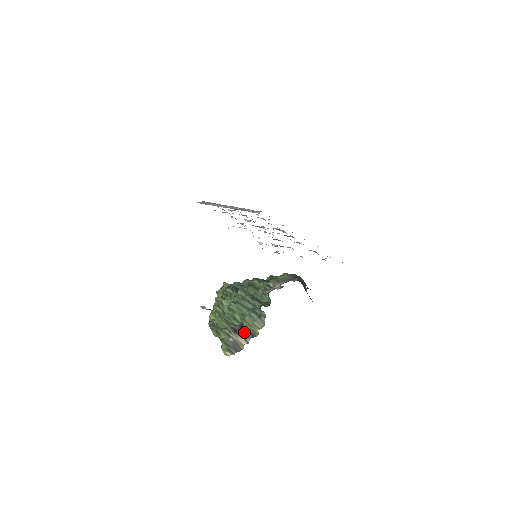
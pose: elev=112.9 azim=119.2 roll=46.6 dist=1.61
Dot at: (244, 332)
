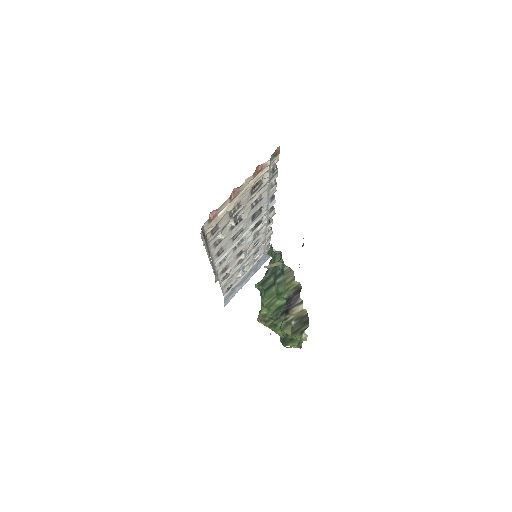
Dot at: (291, 301)
